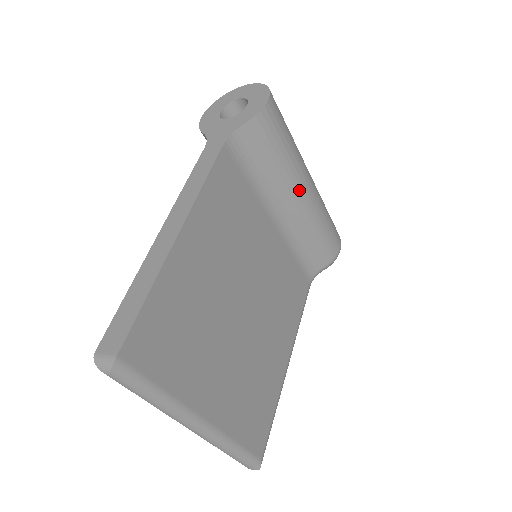
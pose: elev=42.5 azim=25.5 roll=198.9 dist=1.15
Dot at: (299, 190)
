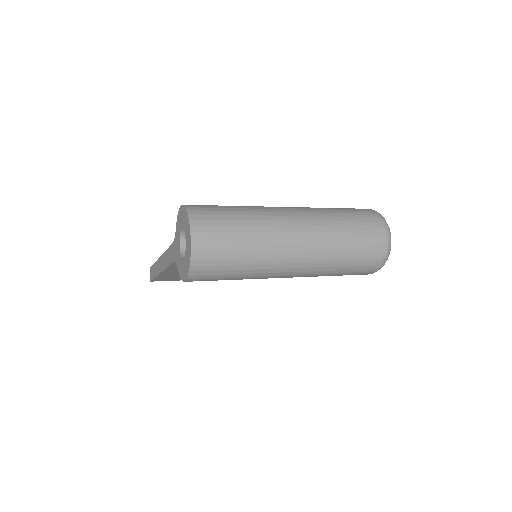
Dot at: occluded
